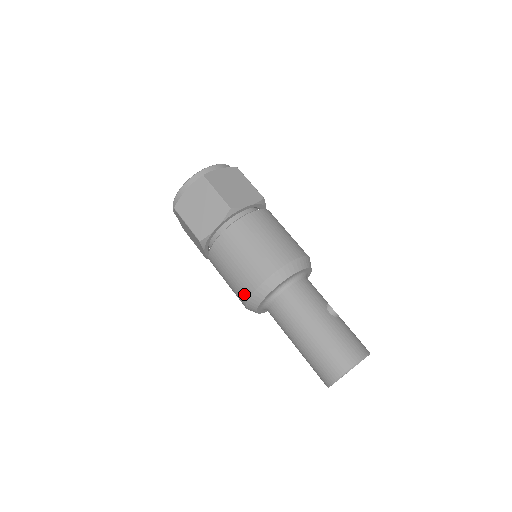
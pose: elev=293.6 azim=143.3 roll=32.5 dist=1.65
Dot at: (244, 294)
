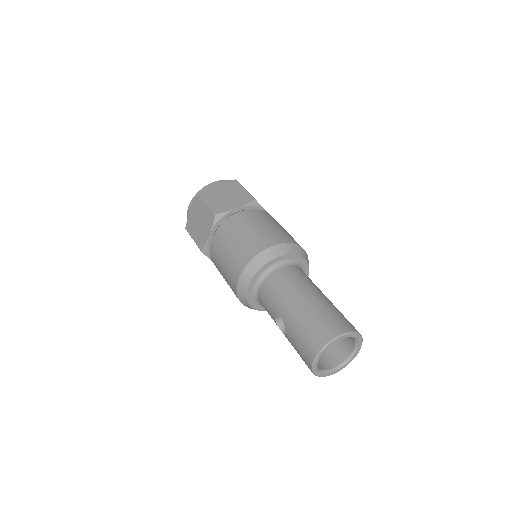
Dot at: (247, 256)
